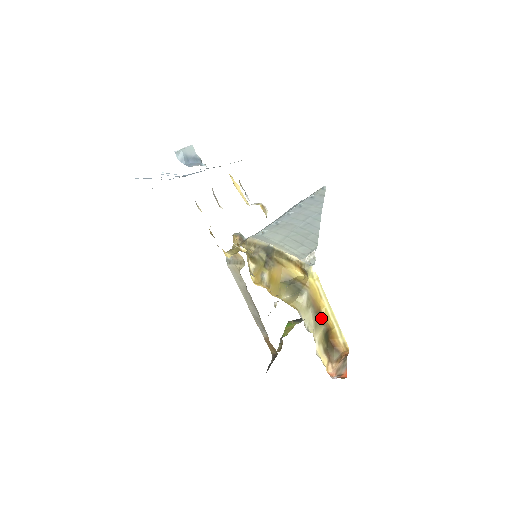
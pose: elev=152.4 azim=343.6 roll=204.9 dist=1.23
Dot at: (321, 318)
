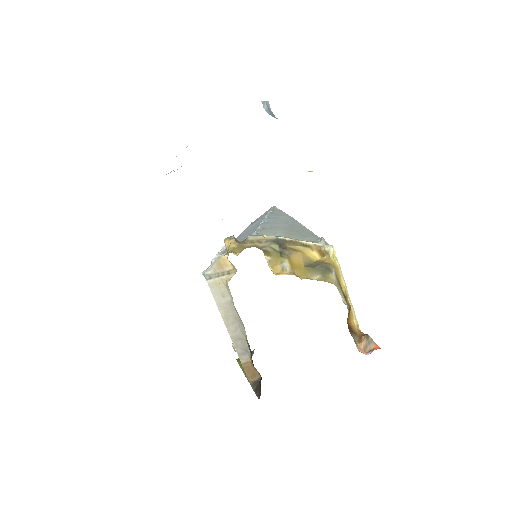
Dot at: (345, 297)
